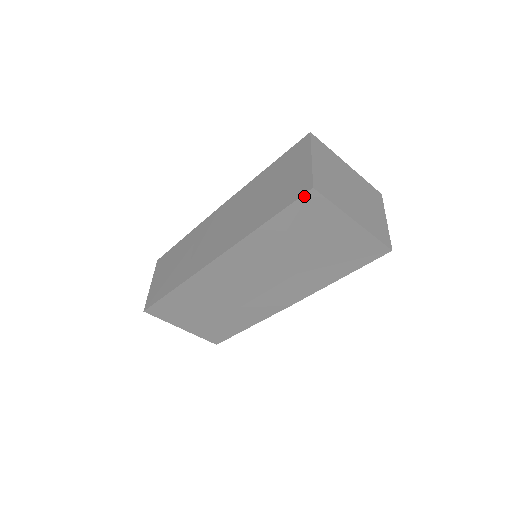
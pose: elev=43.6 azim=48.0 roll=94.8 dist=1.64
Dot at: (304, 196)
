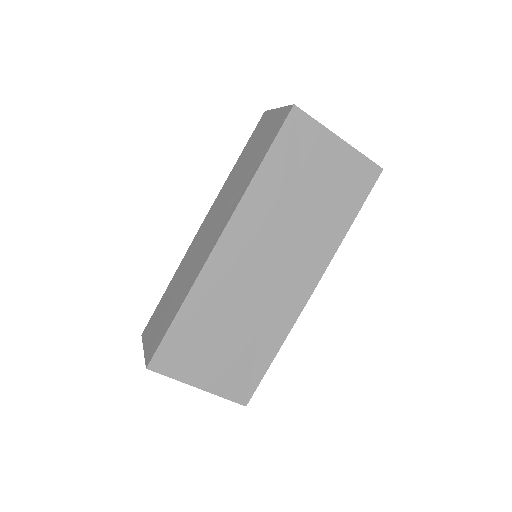
Dot at: (289, 117)
